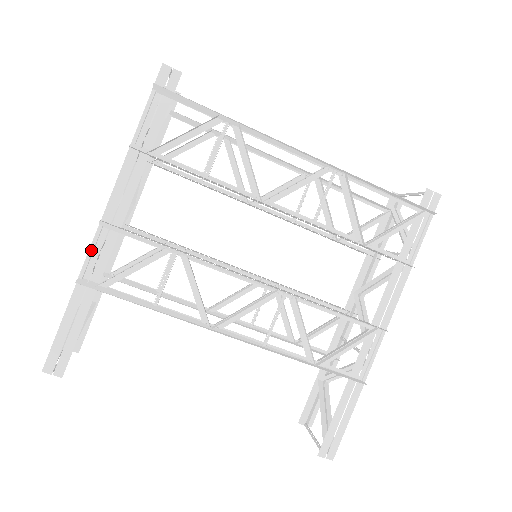
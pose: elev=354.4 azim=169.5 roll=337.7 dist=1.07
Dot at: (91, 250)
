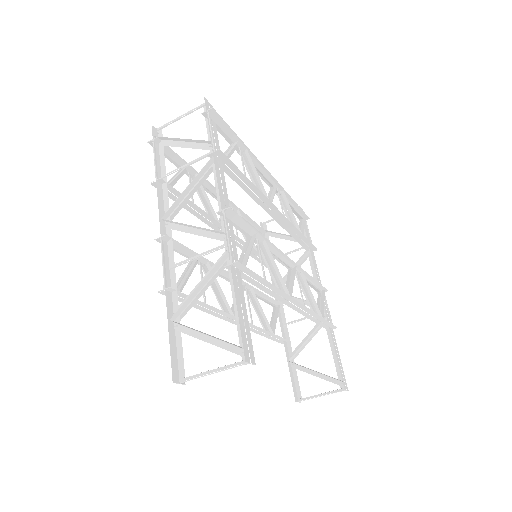
Dot at: (228, 235)
